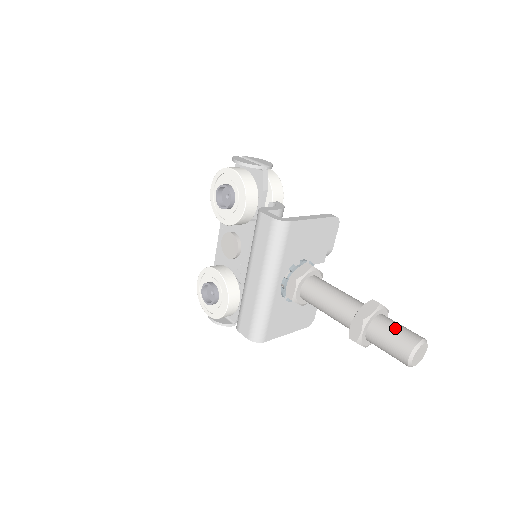
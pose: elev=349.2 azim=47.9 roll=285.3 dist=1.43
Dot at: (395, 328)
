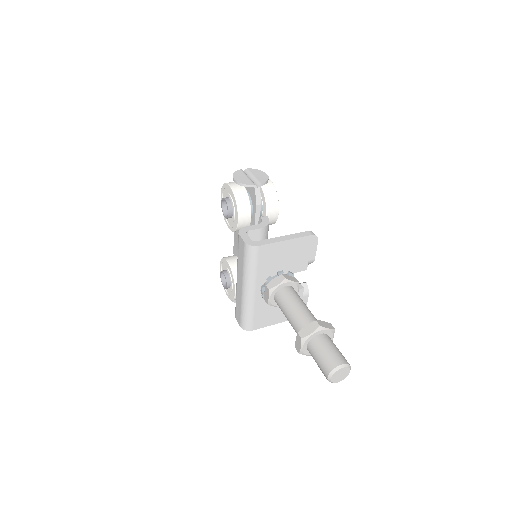
Dot at: (325, 350)
